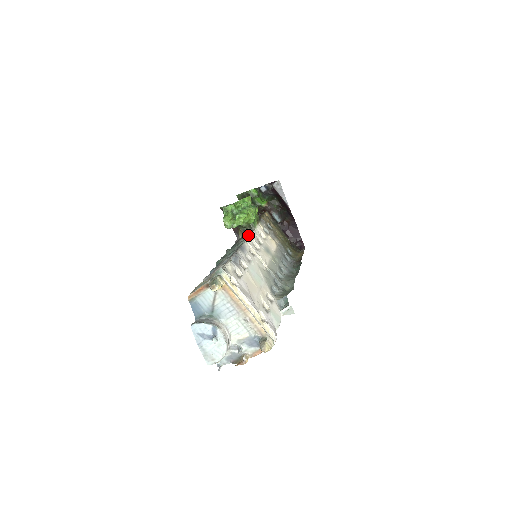
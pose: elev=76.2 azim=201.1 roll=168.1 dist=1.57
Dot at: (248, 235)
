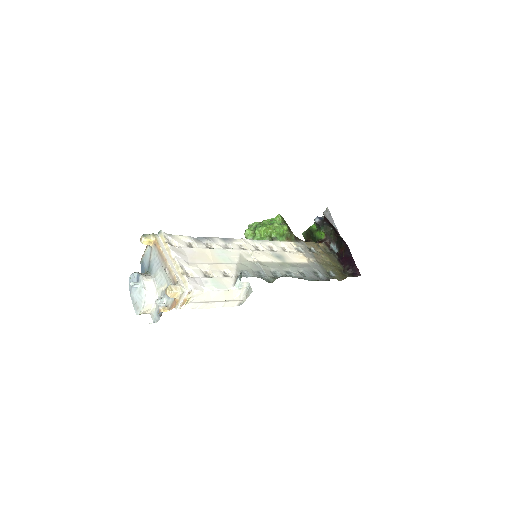
Dot at: (256, 240)
